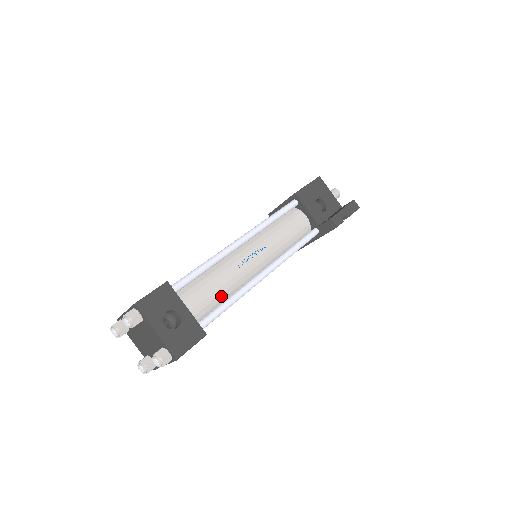
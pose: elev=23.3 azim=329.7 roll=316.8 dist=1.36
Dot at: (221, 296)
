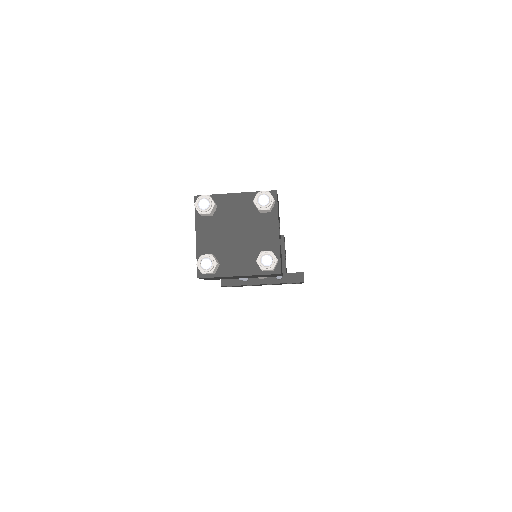
Dot at: occluded
